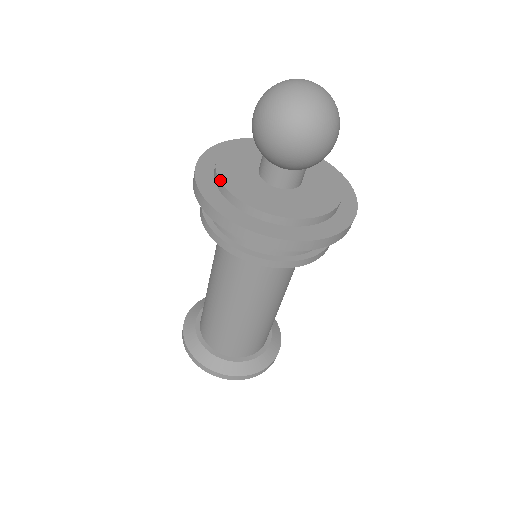
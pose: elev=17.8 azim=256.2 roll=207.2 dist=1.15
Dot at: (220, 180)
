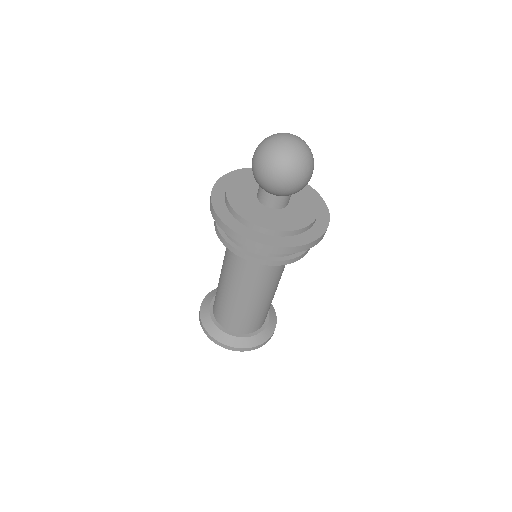
Dot at: (243, 218)
